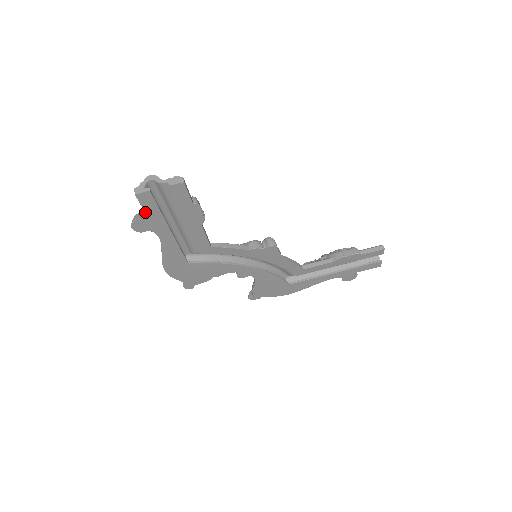
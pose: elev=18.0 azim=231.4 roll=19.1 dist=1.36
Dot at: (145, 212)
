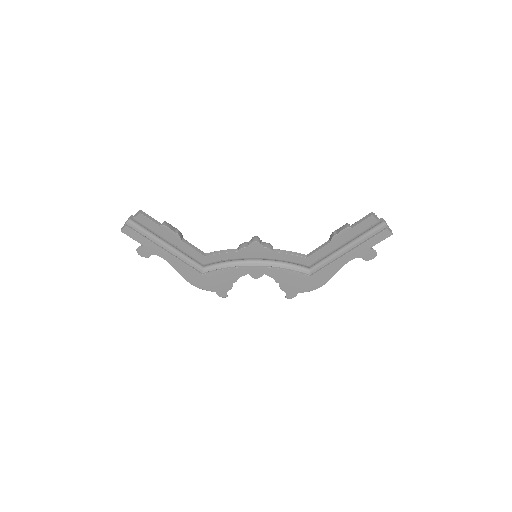
Dot at: occluded
